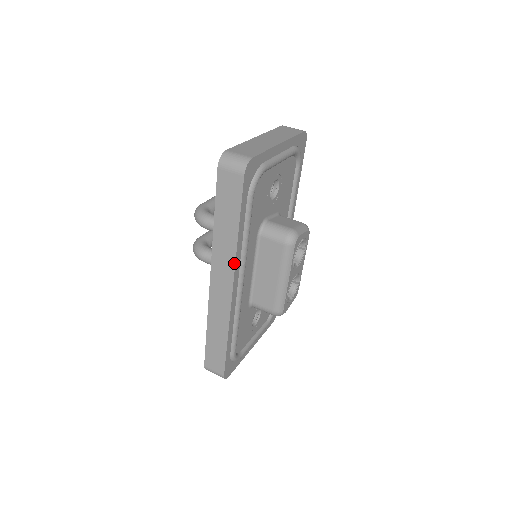
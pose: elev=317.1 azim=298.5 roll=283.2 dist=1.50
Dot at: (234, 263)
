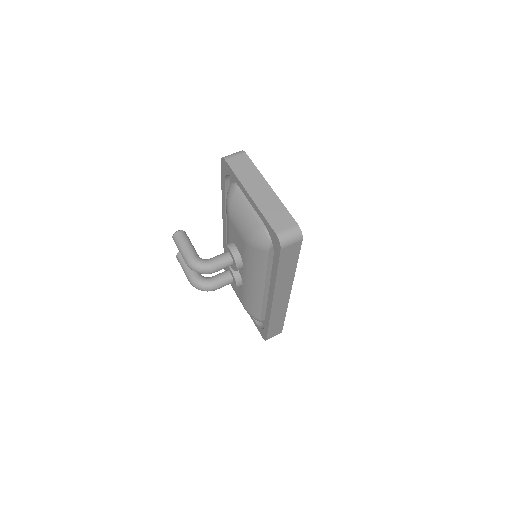
Dot at: (292, 283)
